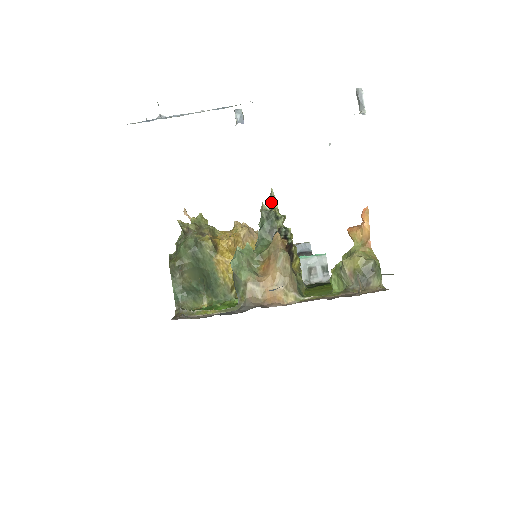
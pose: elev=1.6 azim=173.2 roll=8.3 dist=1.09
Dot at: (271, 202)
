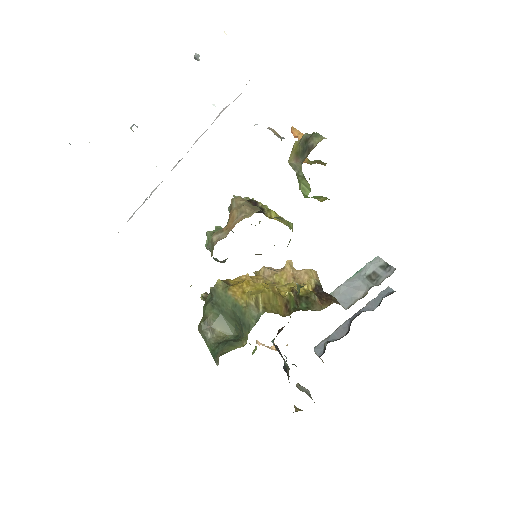
Dot at: occluded
